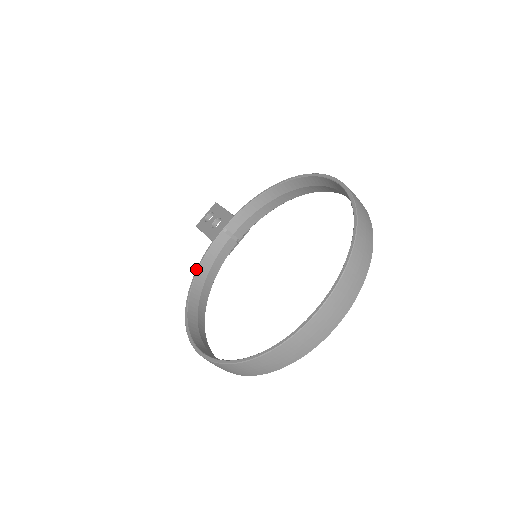
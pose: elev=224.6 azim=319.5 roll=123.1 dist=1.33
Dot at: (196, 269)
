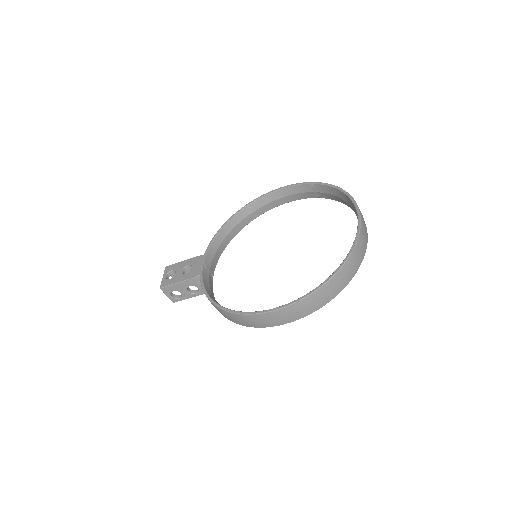
Dot at: (205, 294)
